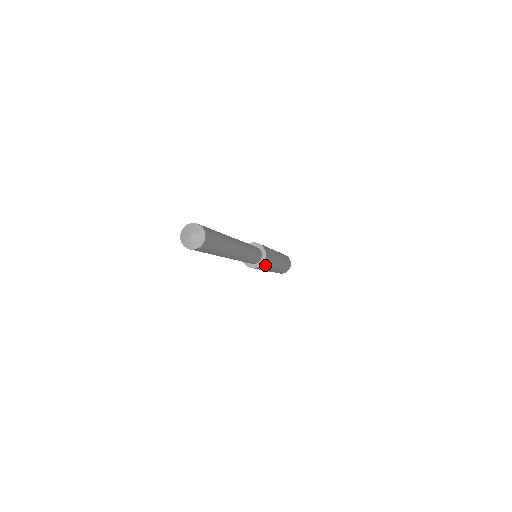
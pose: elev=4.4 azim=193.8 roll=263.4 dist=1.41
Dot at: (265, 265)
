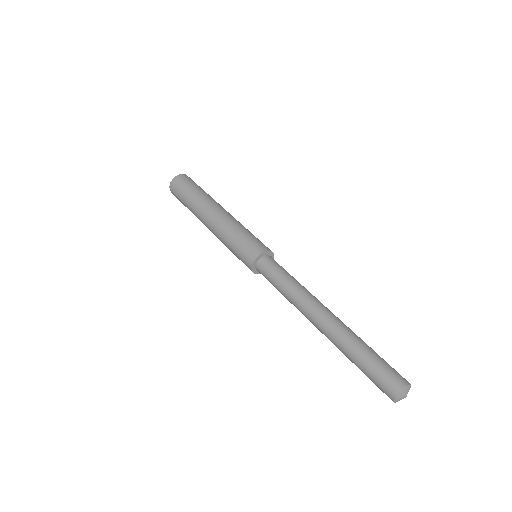
Dot at: occluded
